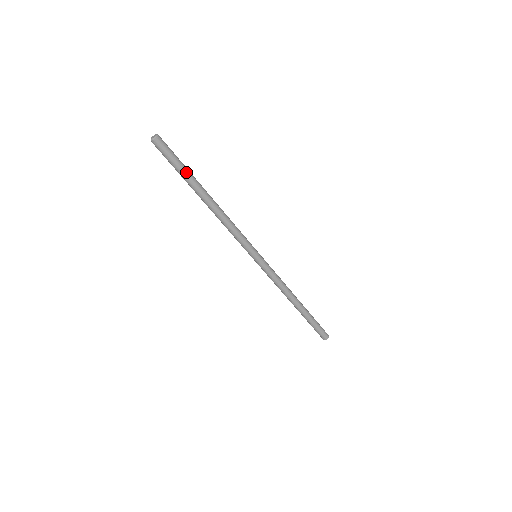
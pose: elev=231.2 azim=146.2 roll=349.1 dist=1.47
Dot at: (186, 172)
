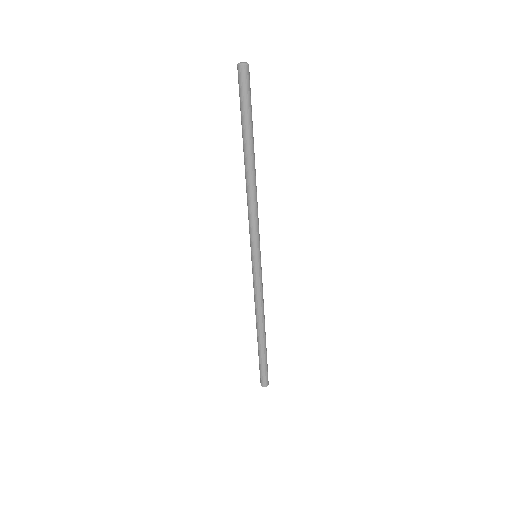
Dot at: (252, 121)
